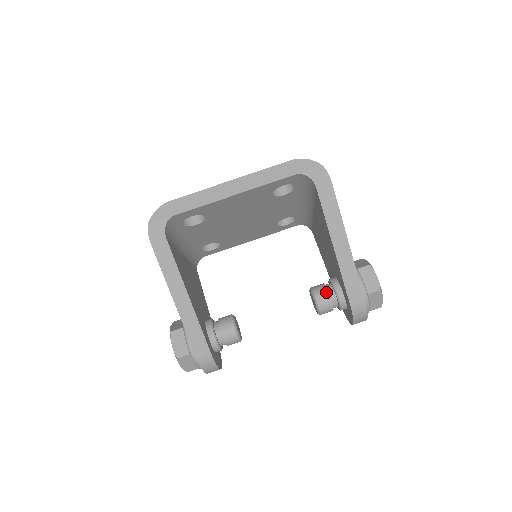
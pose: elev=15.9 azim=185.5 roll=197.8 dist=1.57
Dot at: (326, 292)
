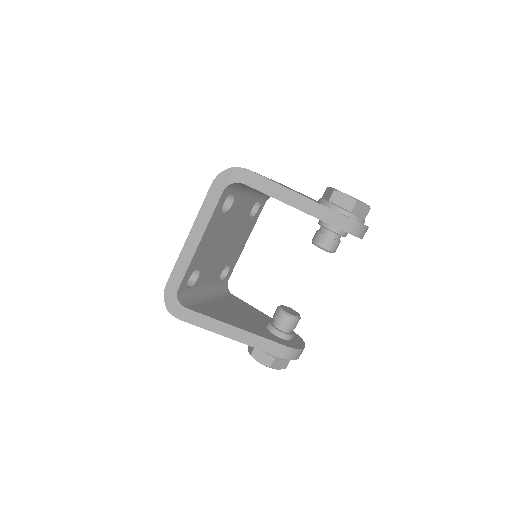
Dot at: (323, 236)
